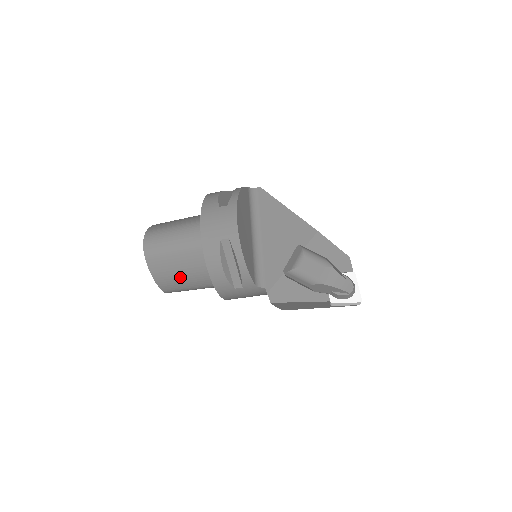
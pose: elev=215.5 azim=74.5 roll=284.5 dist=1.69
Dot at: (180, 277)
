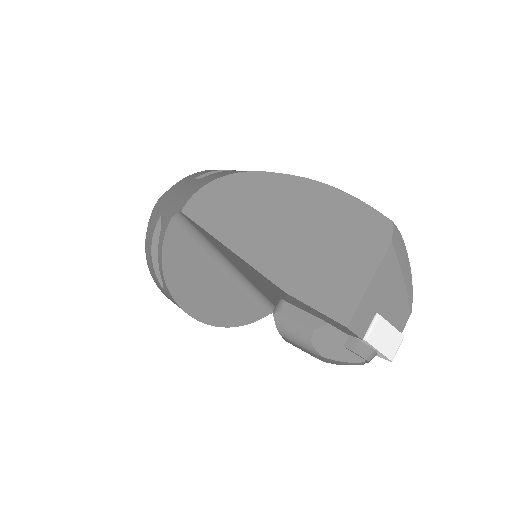
Dot at: occluded
